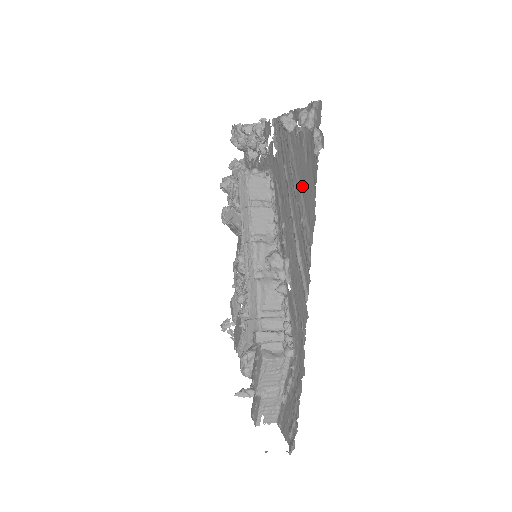
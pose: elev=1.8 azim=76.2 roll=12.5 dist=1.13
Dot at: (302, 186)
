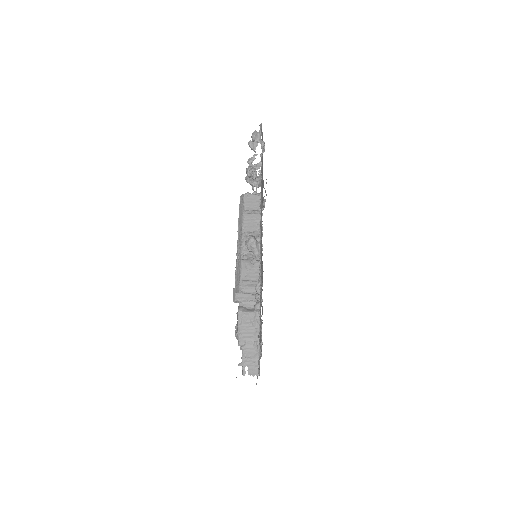
Dot at: occluded
